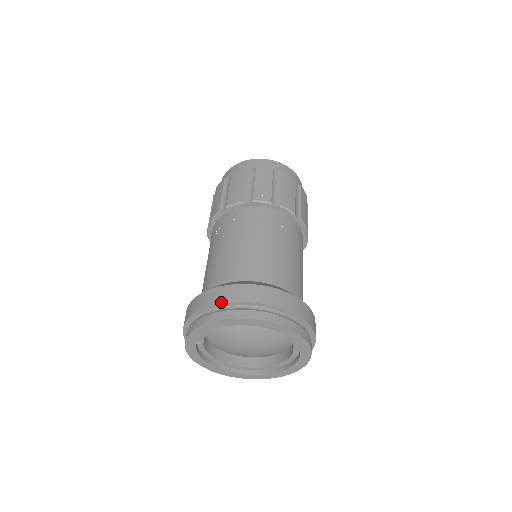
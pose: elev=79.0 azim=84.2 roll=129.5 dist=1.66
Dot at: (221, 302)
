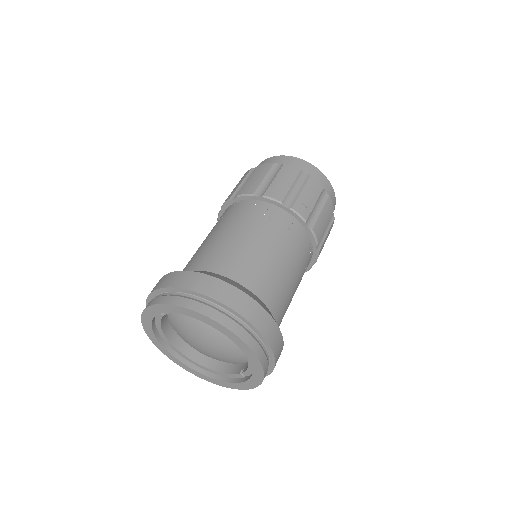
Dot at: (214, 297)
